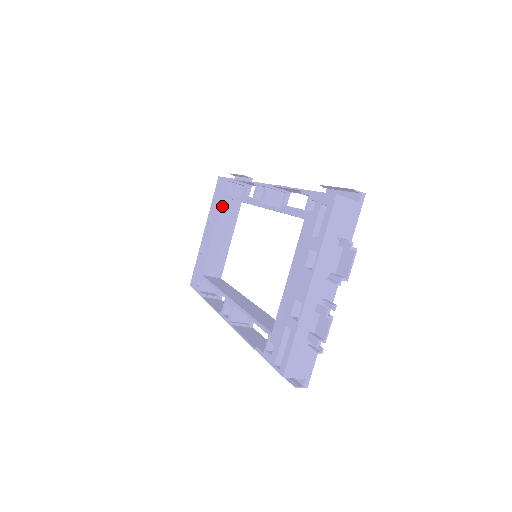
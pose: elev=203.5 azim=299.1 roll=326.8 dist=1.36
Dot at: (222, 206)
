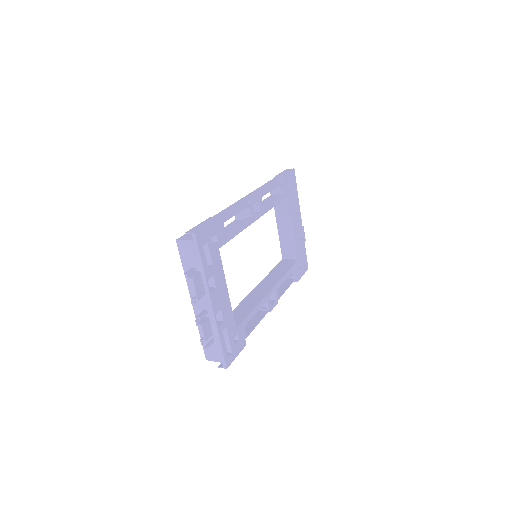
Dot at: occluded
